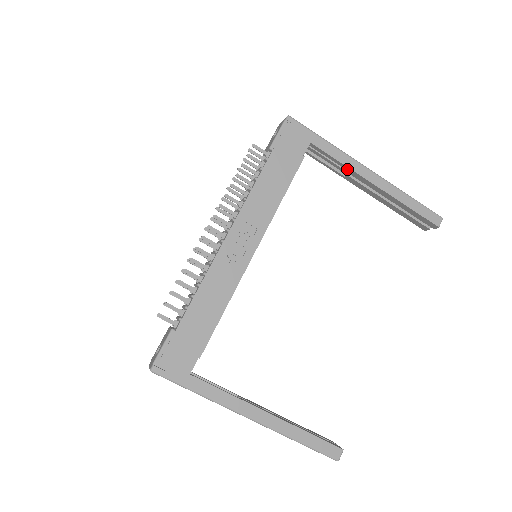
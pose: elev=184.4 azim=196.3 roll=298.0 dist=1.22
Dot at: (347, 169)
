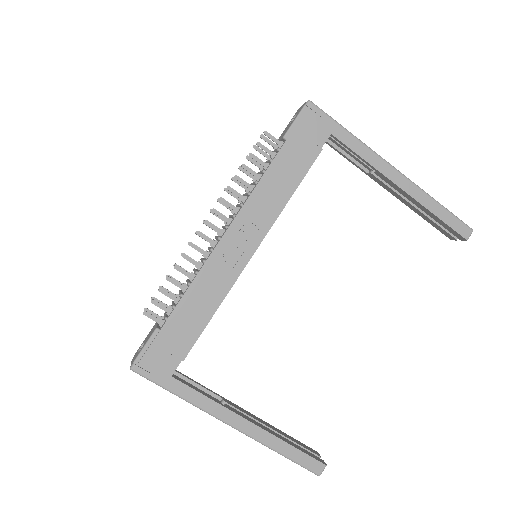
Dot at: occluded
